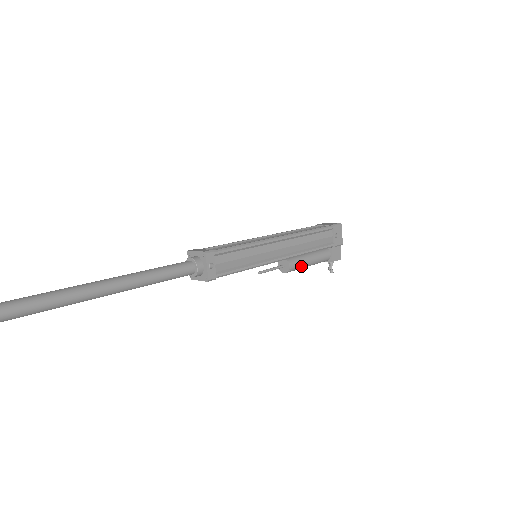
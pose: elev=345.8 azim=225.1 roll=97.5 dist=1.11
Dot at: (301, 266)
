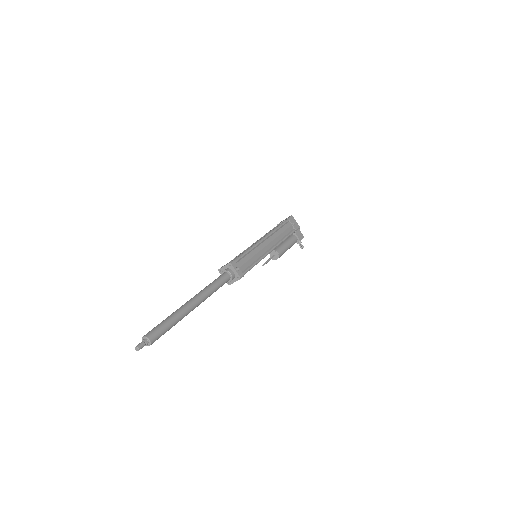
Dot at: (284, 251)
